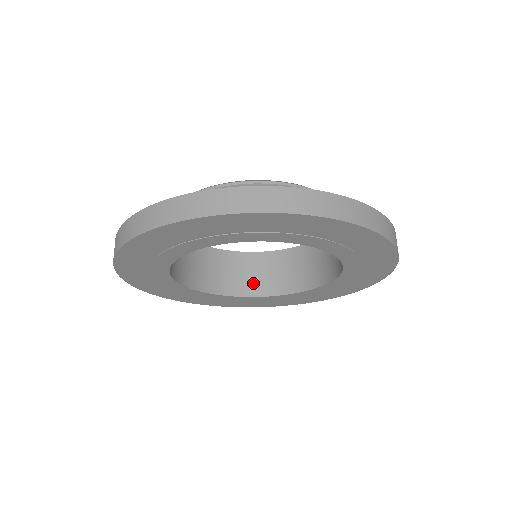
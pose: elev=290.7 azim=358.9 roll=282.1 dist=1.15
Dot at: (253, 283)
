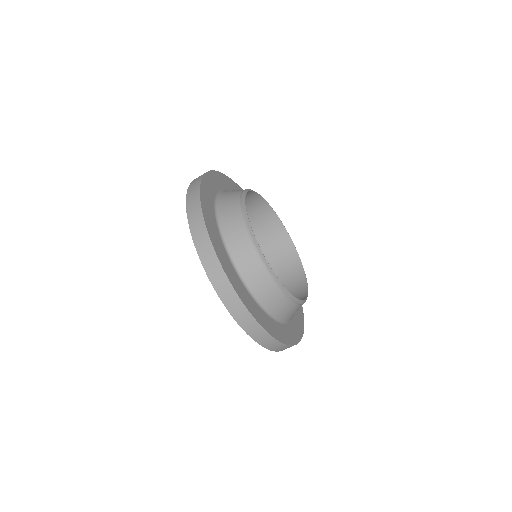
Dot at: occluded
